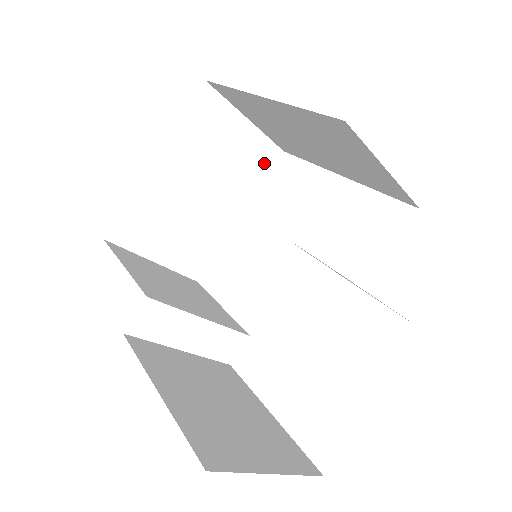
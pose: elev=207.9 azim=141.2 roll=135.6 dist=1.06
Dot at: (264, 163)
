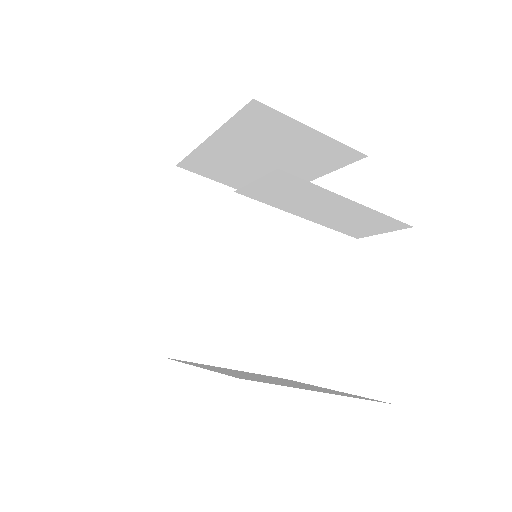
Dot at: (253, 215)
